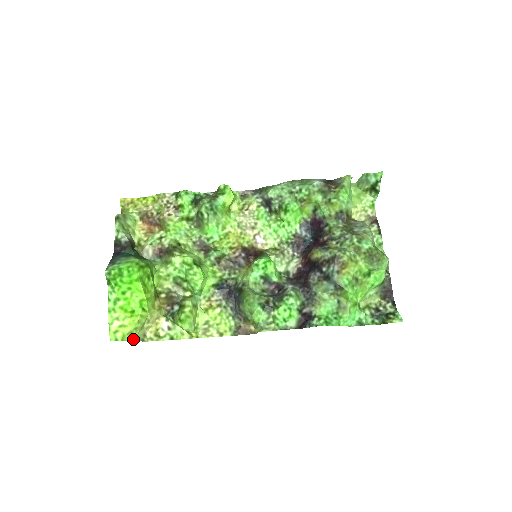
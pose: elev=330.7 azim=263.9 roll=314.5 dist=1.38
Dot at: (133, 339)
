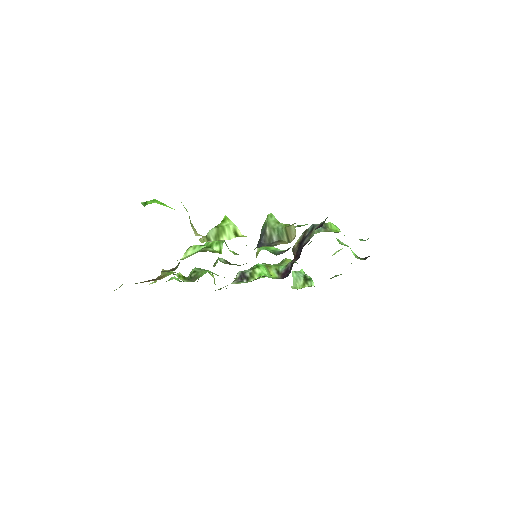
Dot at: (187, 211)
